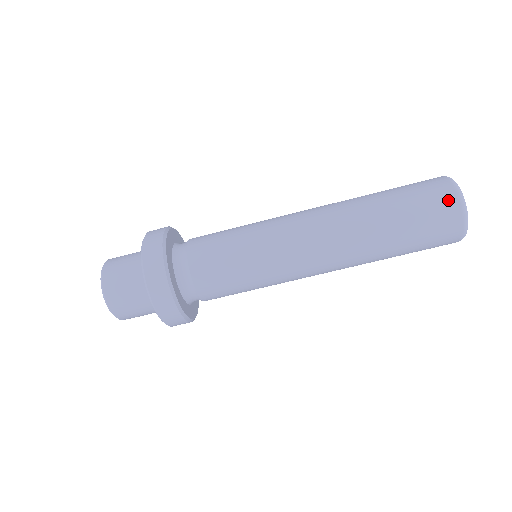
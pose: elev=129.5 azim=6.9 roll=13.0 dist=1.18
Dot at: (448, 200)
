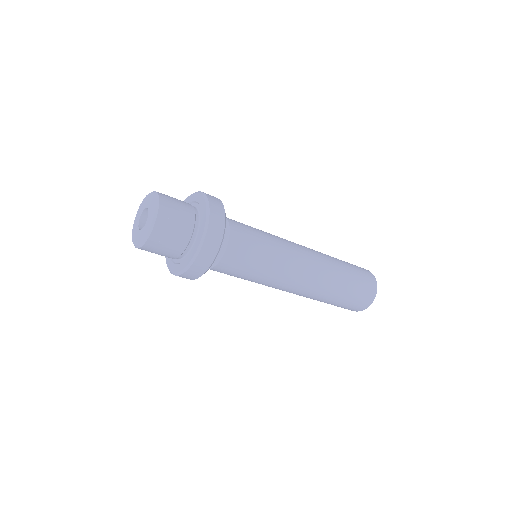
Dot at: (365, 304)
